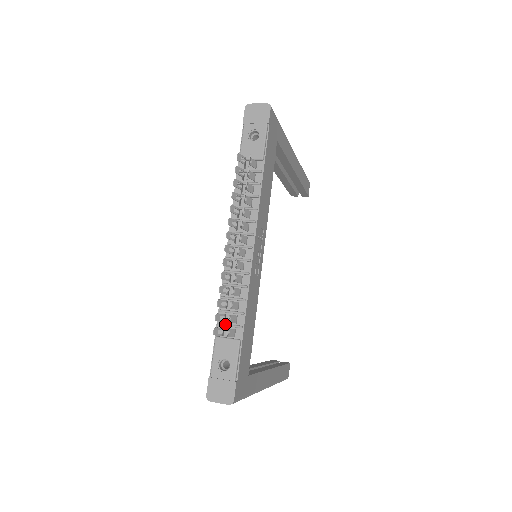
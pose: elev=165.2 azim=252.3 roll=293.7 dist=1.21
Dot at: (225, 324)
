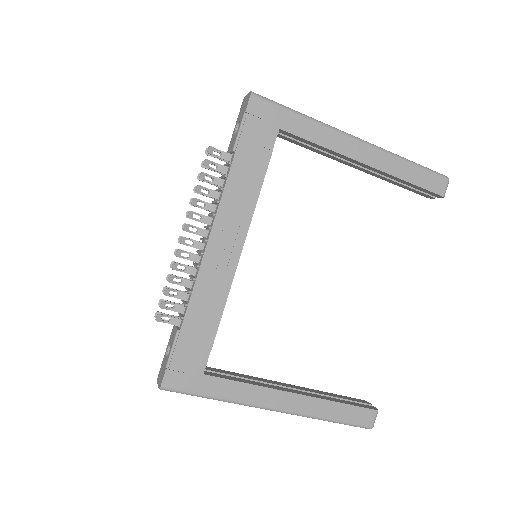
Dot at: (179, 313)
